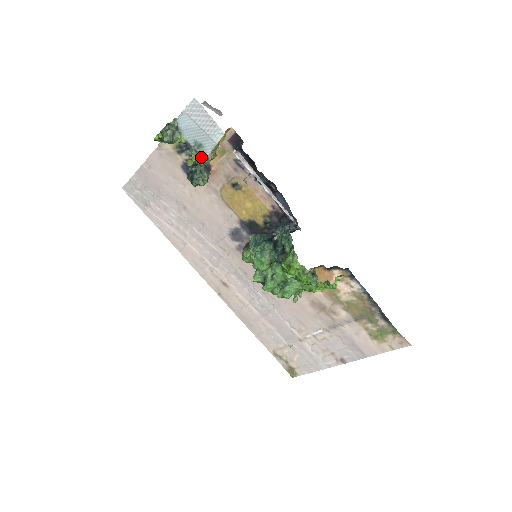
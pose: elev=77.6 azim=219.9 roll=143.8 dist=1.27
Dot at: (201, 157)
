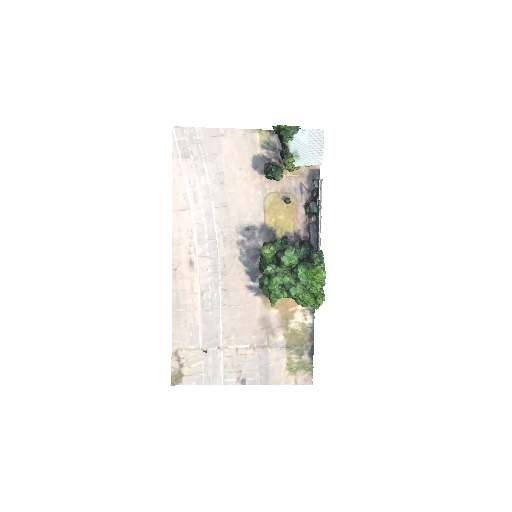
Dot at: (293, 163)
